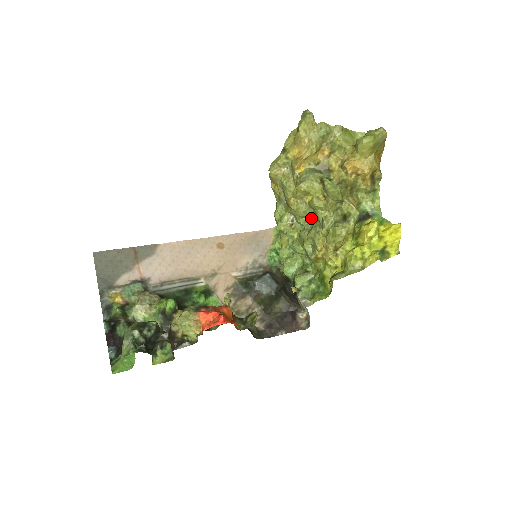
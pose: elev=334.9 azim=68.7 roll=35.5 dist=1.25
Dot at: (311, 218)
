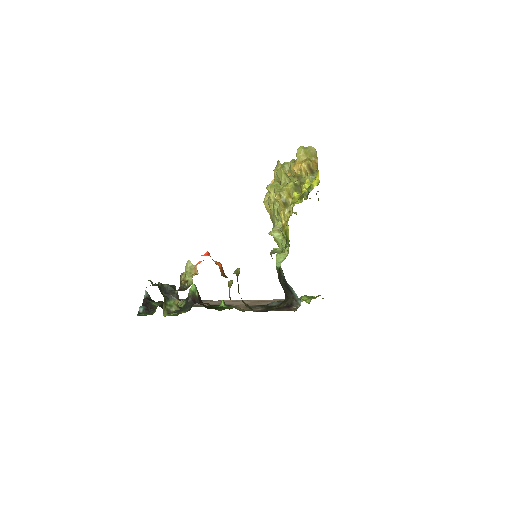
Dot at: occluded
